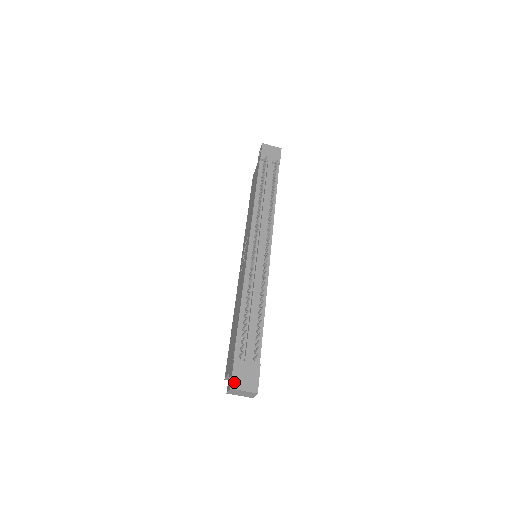
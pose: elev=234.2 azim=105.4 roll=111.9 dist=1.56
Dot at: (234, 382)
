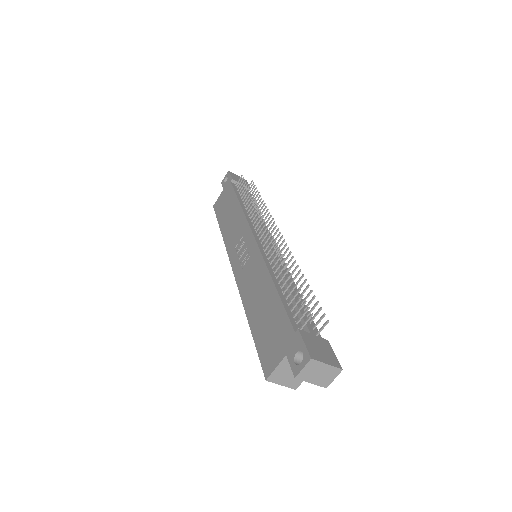
Dot at: (311, 352)
